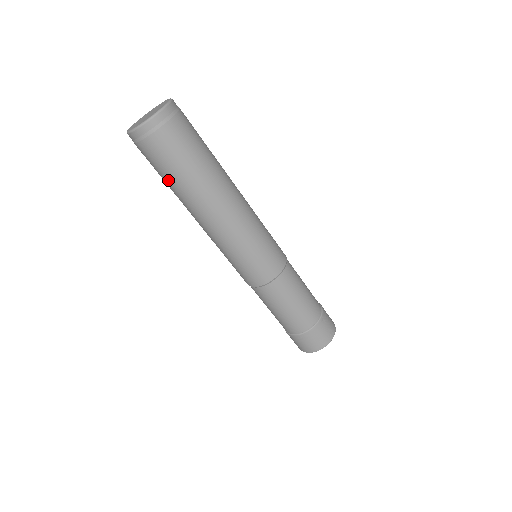
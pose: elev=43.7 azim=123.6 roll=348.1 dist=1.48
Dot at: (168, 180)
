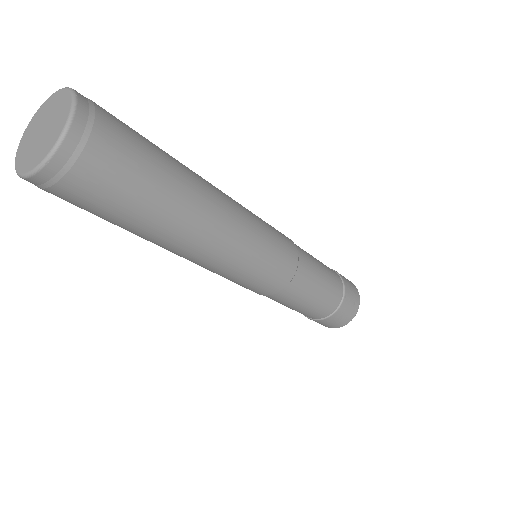
Dot at: (110, 222)
